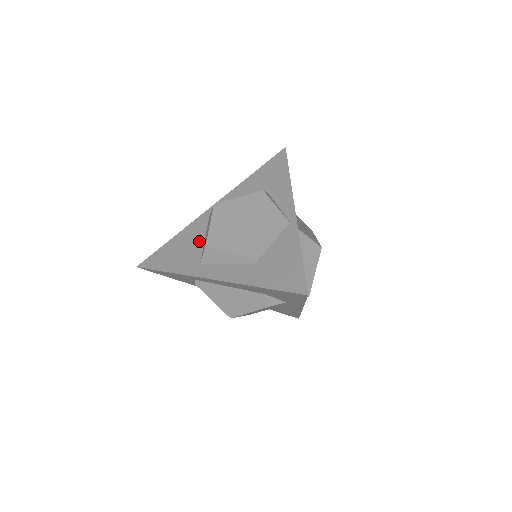
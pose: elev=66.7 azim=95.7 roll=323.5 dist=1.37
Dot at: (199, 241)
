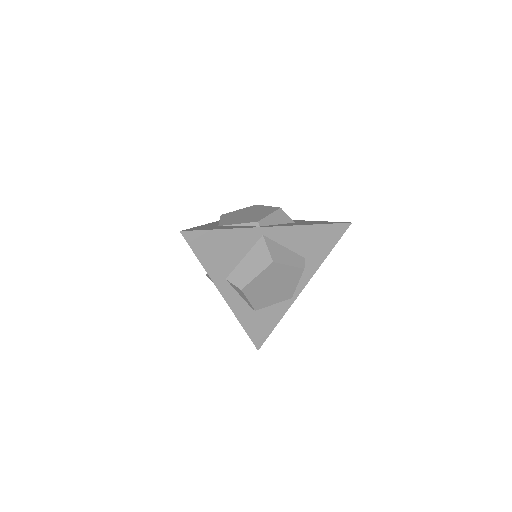
Dot at: (239, 256)
